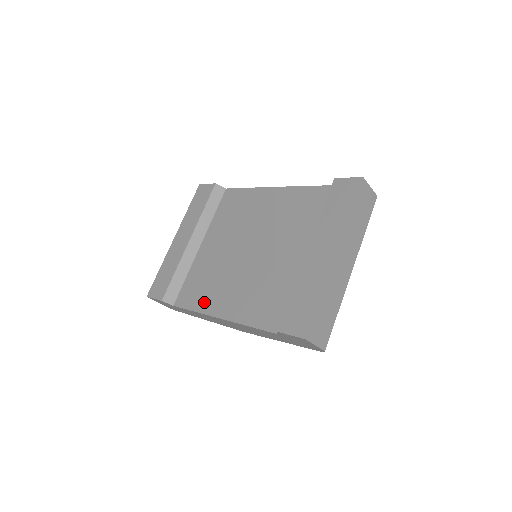
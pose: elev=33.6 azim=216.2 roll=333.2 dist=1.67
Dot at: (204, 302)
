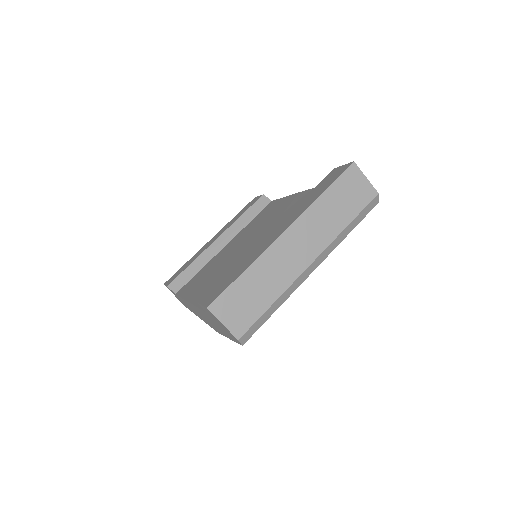
Dot at: (191, 289)
